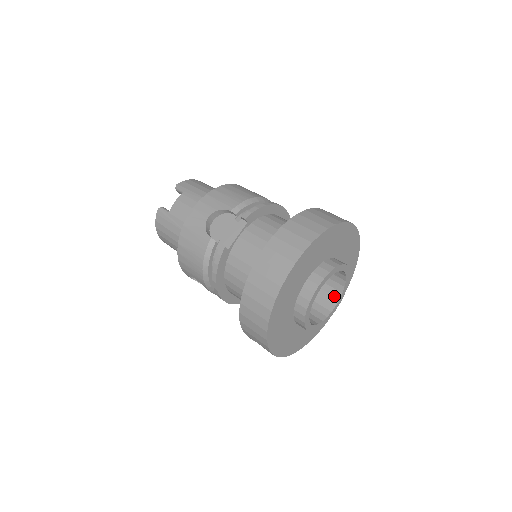
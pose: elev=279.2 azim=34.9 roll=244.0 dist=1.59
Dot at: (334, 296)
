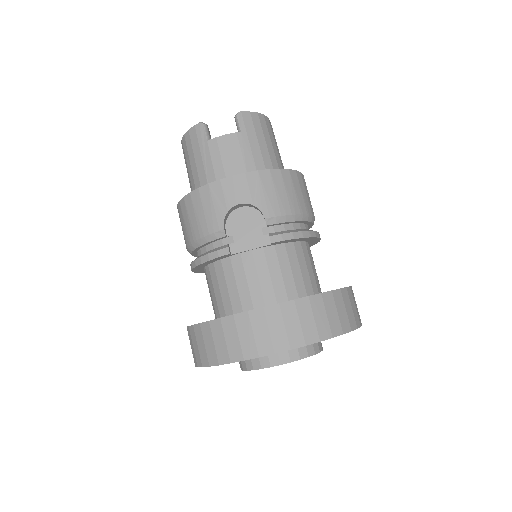
Dot at: occluded
